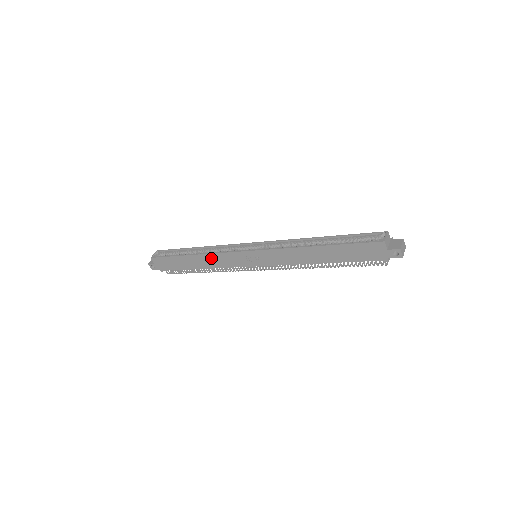
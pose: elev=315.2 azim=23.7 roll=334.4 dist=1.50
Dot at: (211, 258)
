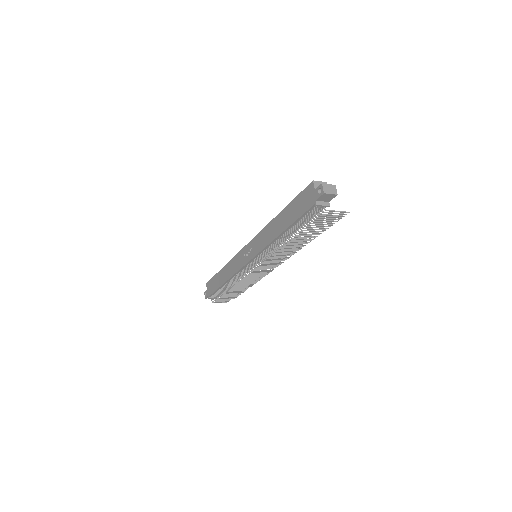
Dot at: (231, 265)
